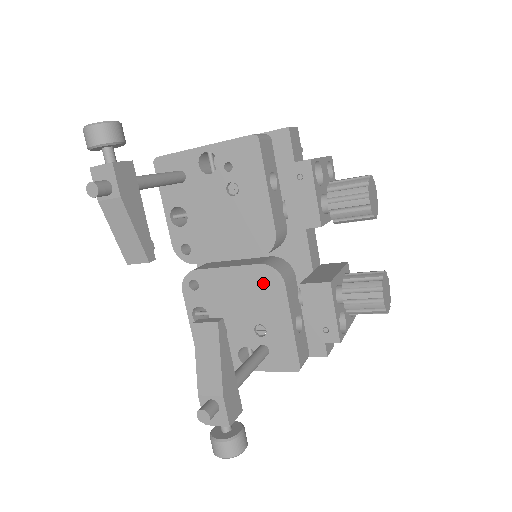
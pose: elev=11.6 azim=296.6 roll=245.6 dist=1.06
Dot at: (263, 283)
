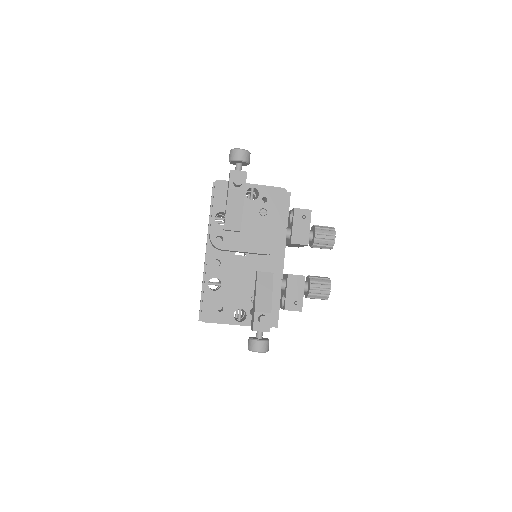
Dot at: (265, 270)
